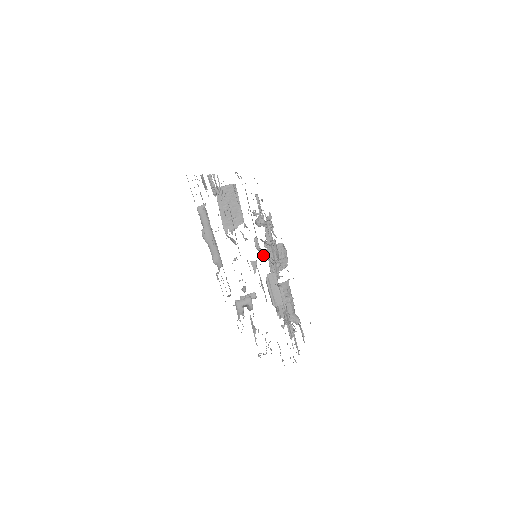
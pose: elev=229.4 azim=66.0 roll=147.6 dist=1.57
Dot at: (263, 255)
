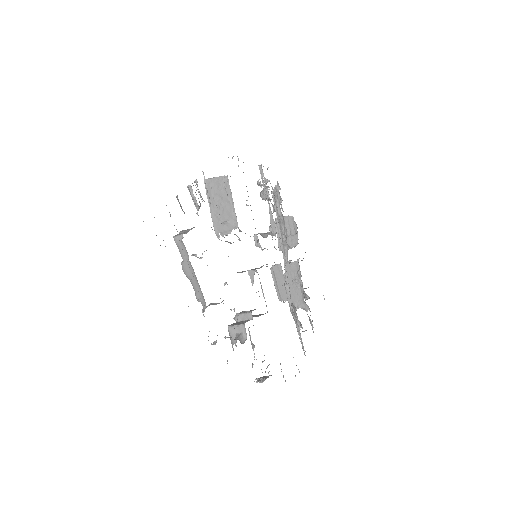
Dot at: occluded
